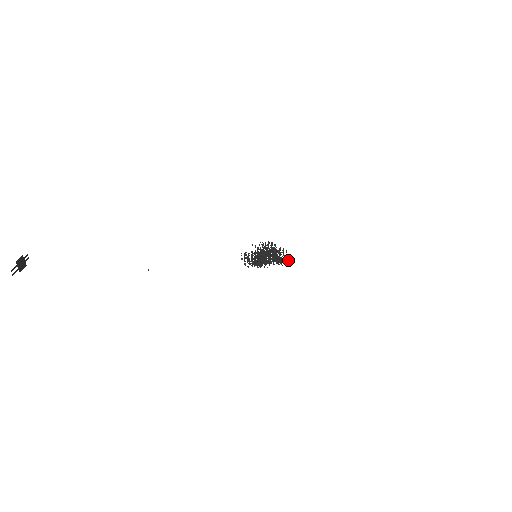
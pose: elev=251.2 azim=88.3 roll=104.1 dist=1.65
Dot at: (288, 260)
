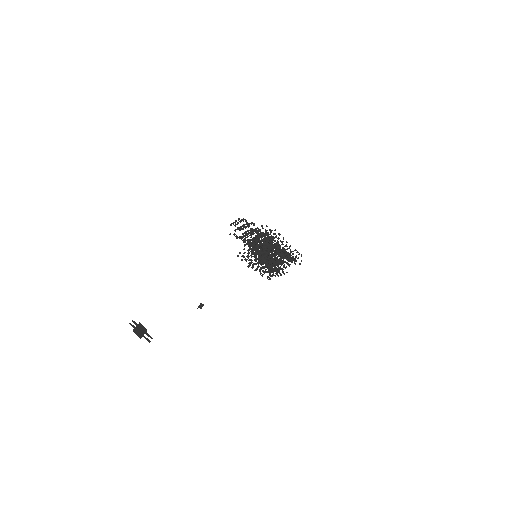
Dot at: occluded
